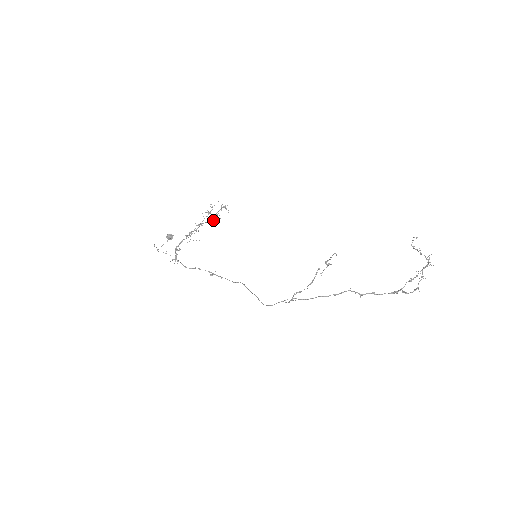
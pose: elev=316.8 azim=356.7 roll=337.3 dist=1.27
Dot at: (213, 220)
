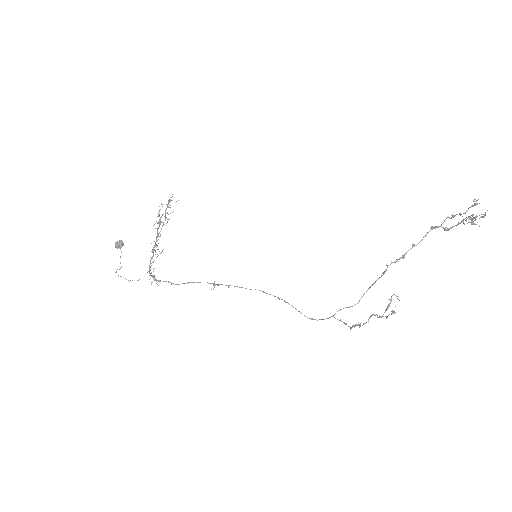
Dot at: (167, 222)
